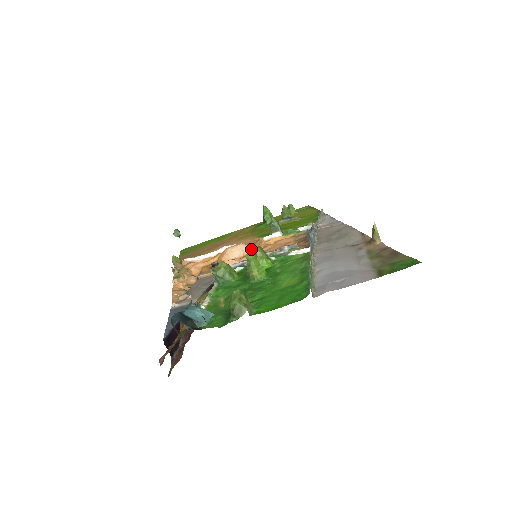
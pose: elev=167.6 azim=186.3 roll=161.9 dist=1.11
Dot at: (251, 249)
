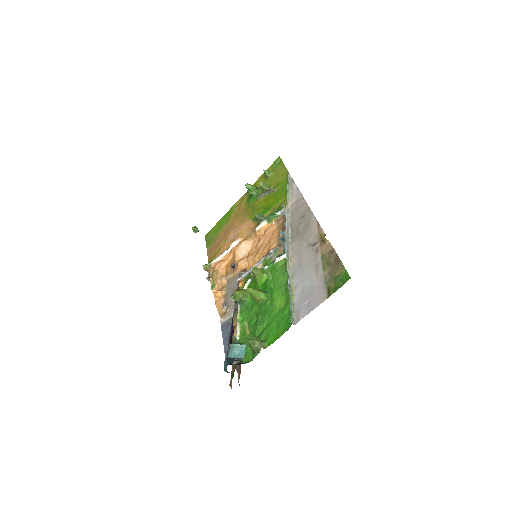
Dot at: (251, 244)
